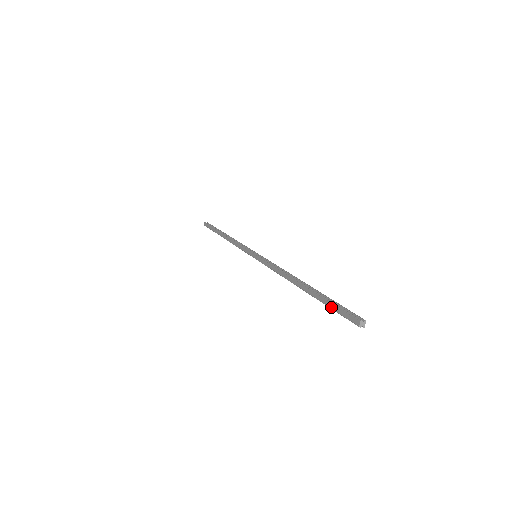
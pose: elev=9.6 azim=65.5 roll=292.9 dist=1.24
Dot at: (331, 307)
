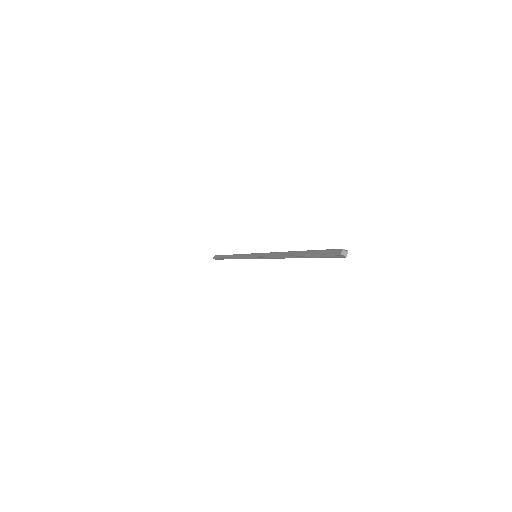
Dot at: (318, 253)
